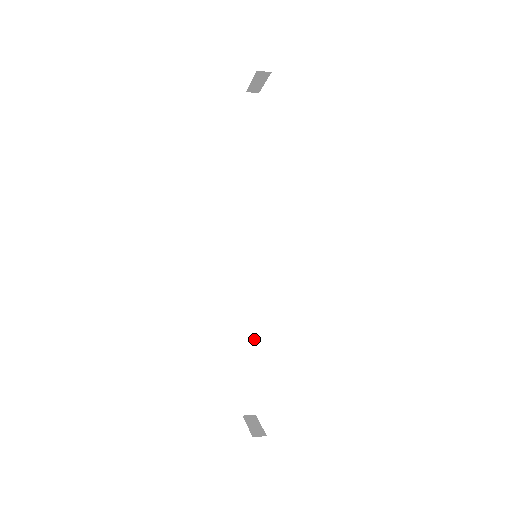
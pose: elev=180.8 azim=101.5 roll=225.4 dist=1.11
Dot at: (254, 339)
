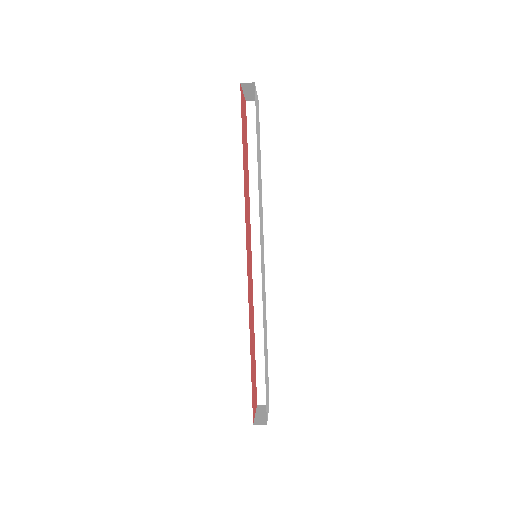
Dot at: occluded
